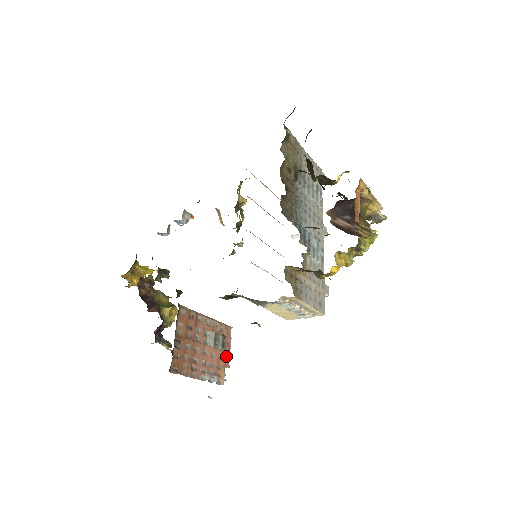
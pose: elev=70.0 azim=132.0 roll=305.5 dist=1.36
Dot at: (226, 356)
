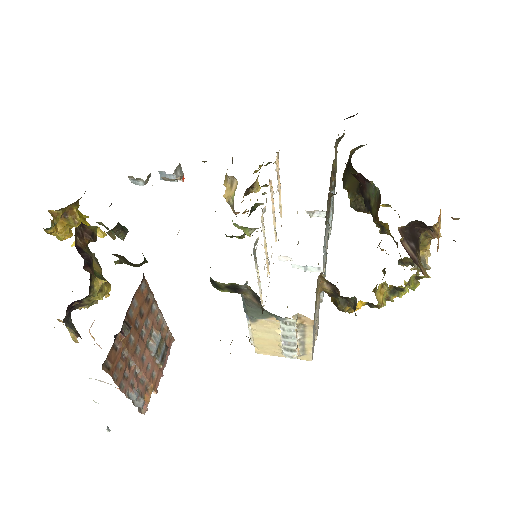
Dot at: (158, 375)
